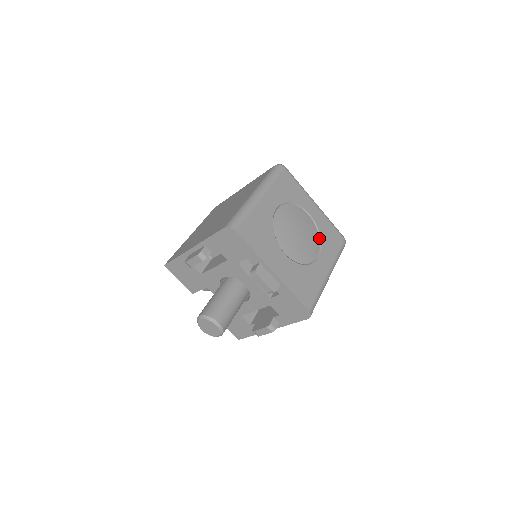
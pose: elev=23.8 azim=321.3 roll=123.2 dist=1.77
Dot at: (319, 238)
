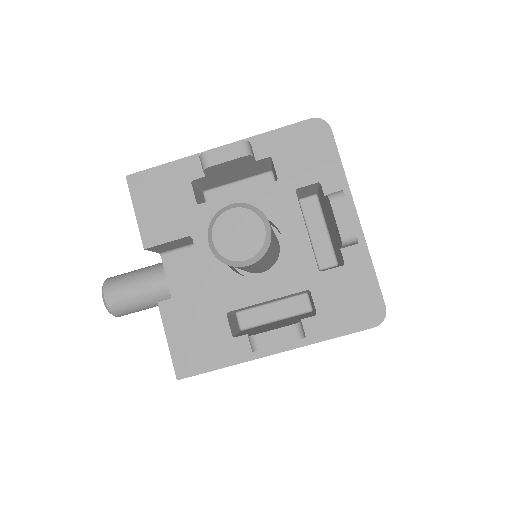
Dot at: occluded
